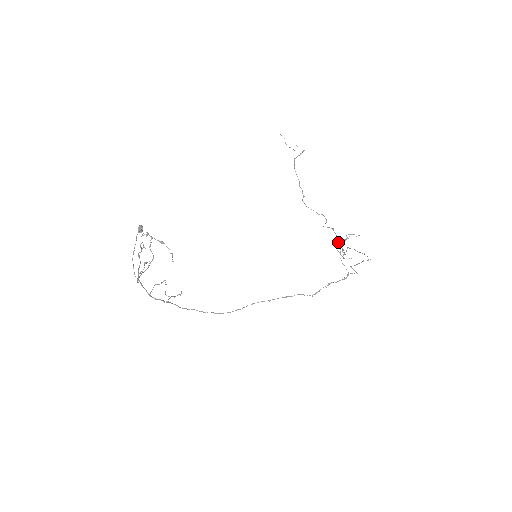
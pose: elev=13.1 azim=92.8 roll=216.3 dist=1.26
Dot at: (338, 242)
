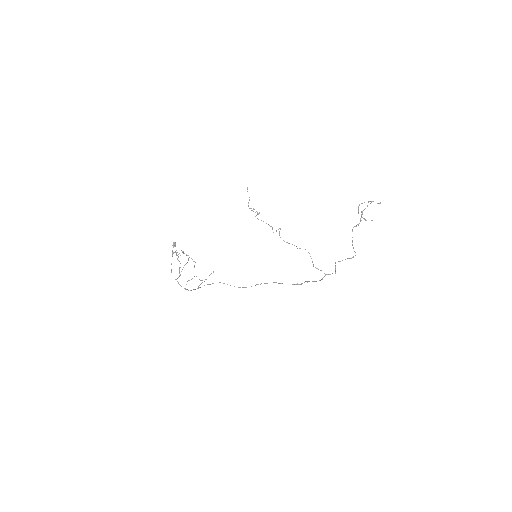
Dot at: (311, 258)
